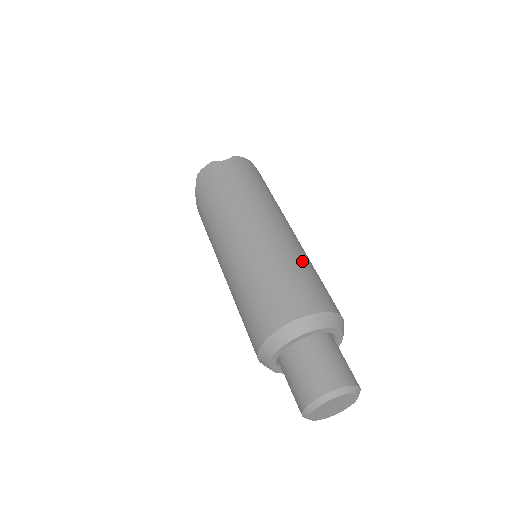
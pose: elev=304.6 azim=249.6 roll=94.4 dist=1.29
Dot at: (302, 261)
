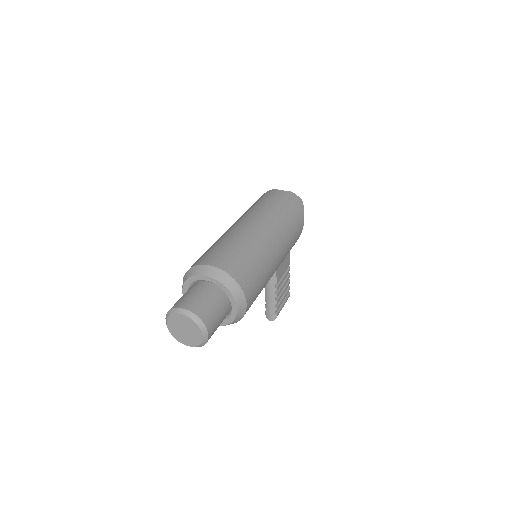
Dot at: (253, 250)
